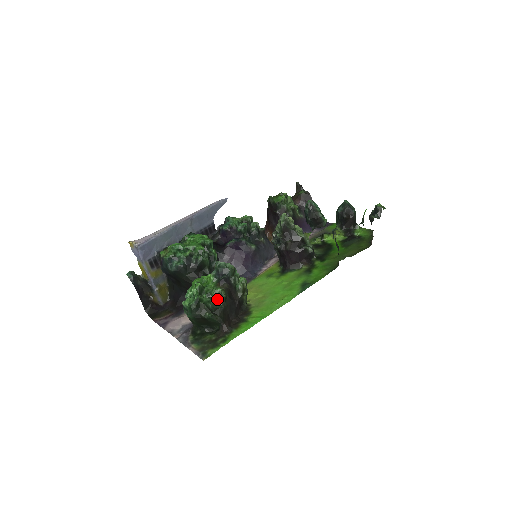
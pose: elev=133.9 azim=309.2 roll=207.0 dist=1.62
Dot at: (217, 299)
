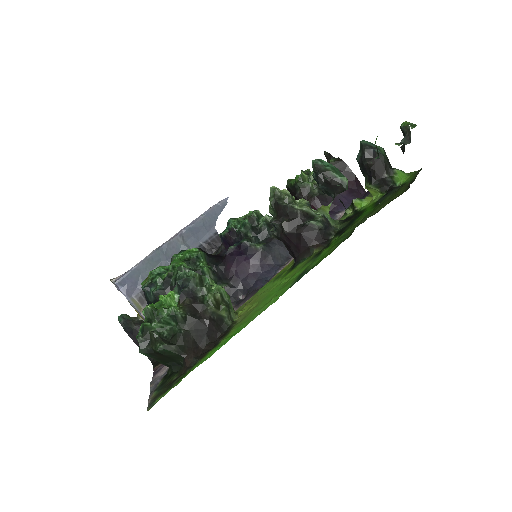
Dot at: (174, 322)
